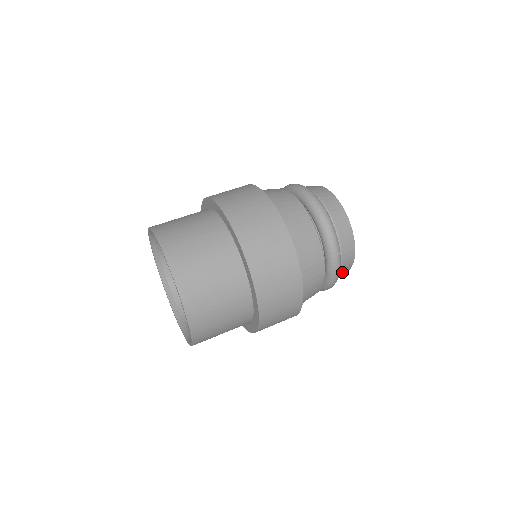
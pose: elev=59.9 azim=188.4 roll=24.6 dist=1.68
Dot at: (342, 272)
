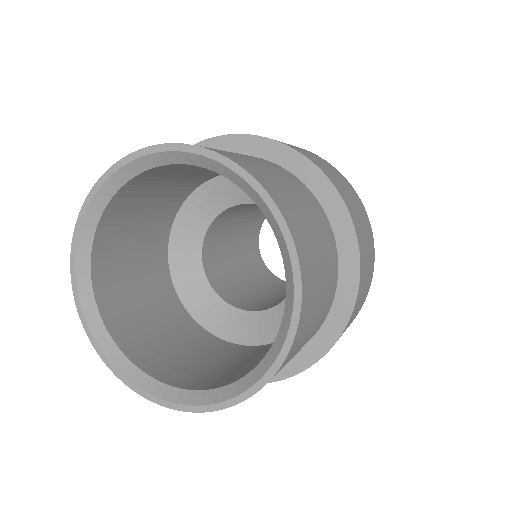
Dot at: occluded
